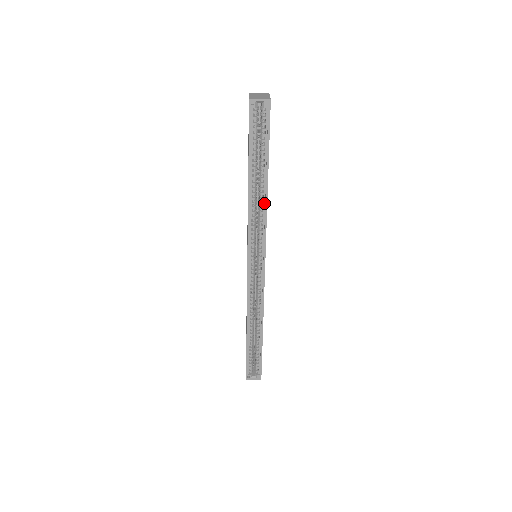
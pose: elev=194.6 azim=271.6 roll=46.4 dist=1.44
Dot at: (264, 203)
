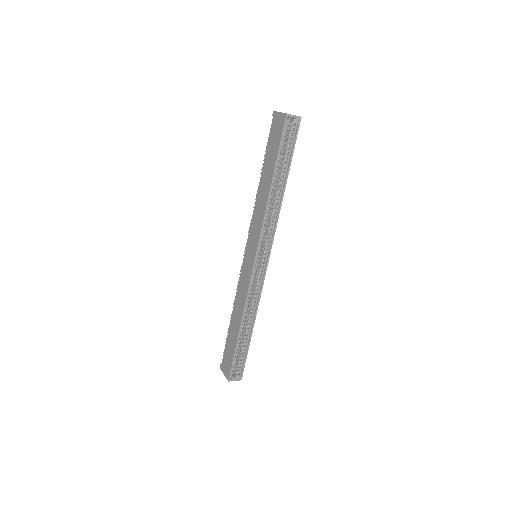
Dot at: (278, 205)
